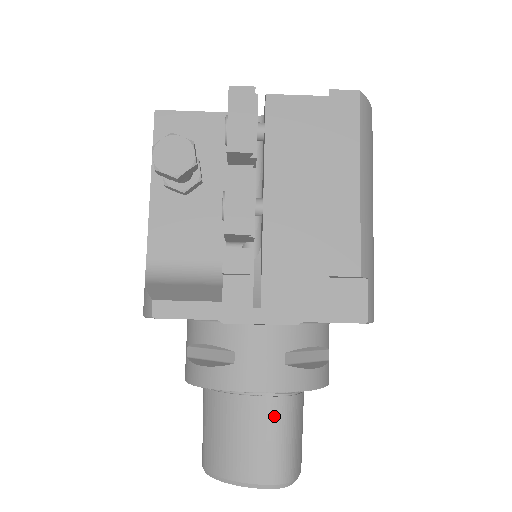
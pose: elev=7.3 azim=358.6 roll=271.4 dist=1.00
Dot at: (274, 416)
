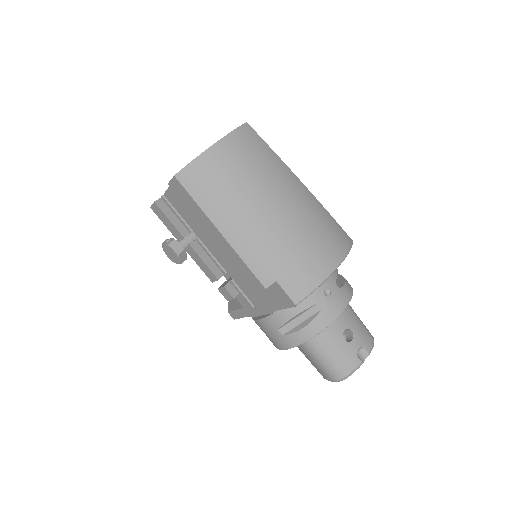
Dot at: (308, 352)
